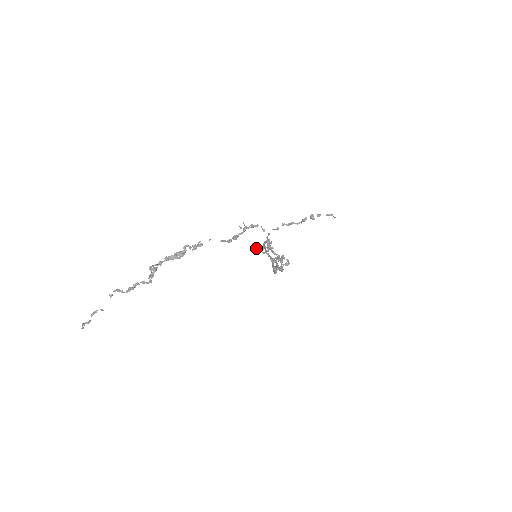
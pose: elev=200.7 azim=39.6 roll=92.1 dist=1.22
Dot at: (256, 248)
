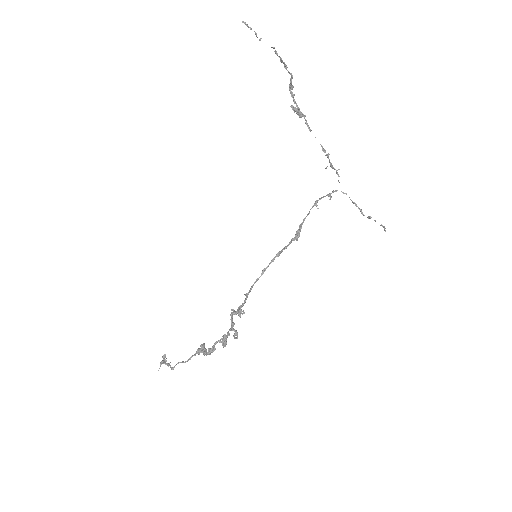
Dot at: (166, 363)
